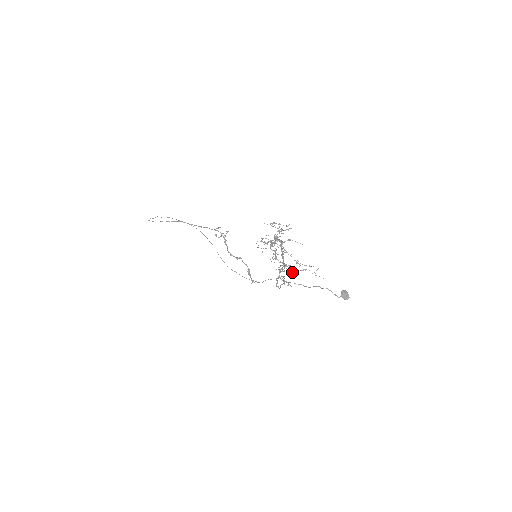
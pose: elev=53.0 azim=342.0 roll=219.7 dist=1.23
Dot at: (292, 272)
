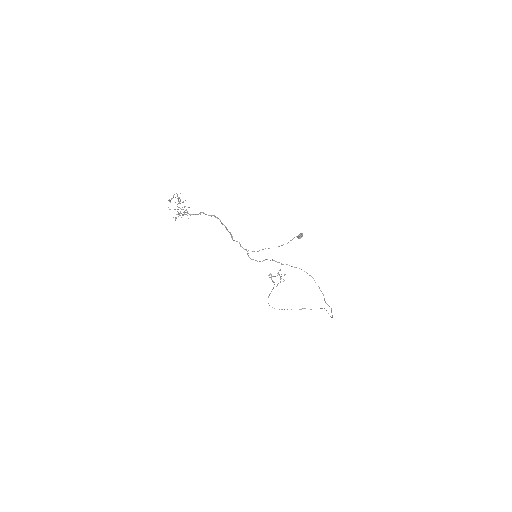
Dot at: occluded
